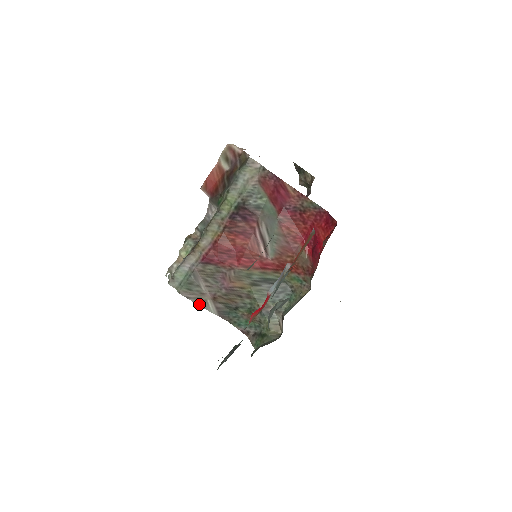
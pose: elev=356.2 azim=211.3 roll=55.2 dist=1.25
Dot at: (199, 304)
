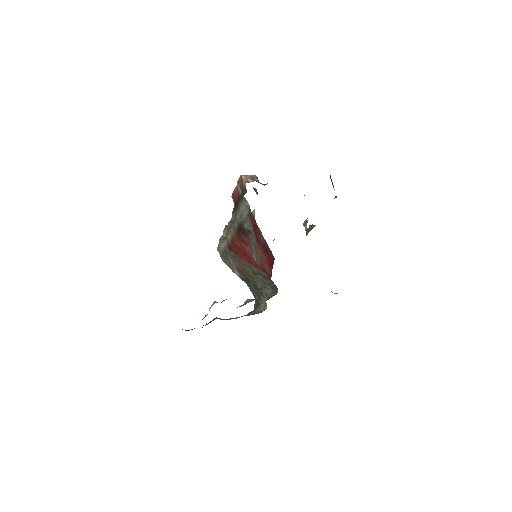
Dot at: (231, 269)
